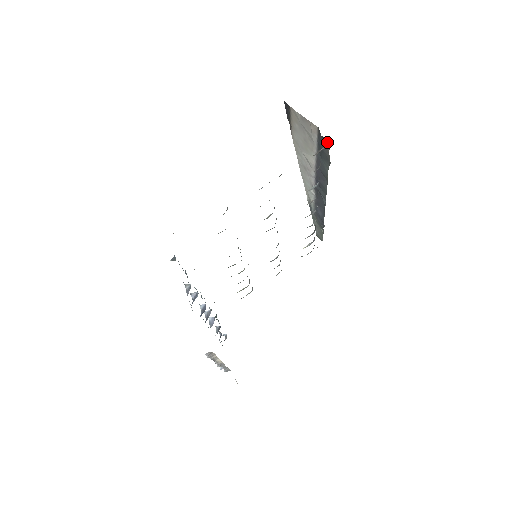
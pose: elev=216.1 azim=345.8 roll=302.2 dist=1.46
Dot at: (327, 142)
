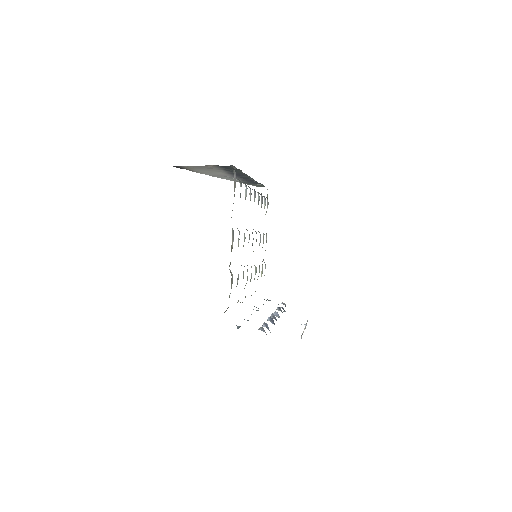
Dot at: (232, 169)
